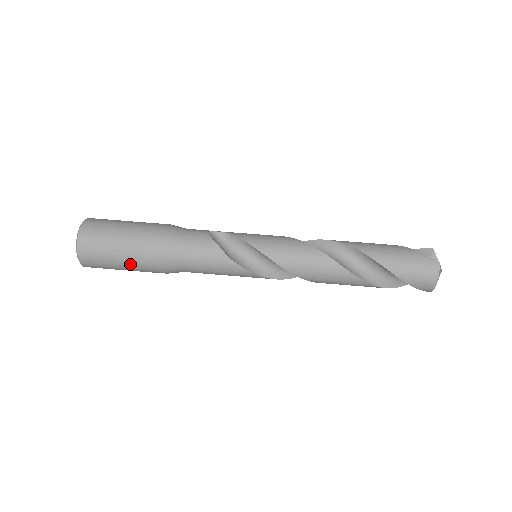
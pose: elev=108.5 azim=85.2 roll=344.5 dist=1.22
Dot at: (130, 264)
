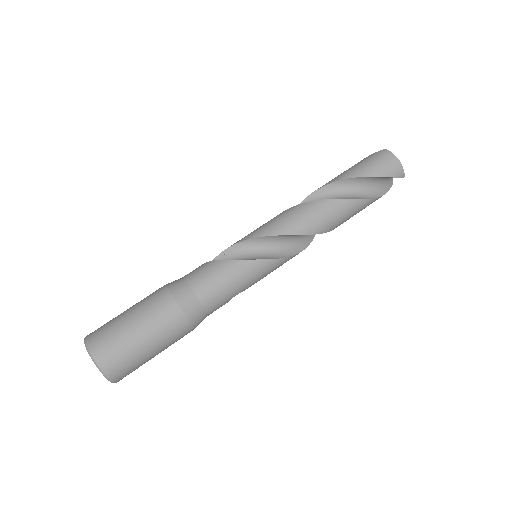
Dot at: (151, 334)
